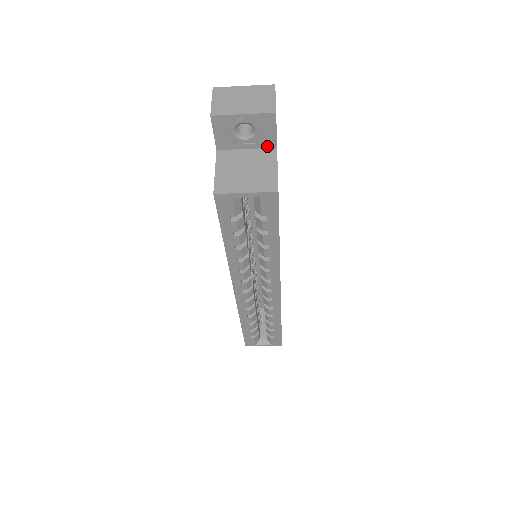
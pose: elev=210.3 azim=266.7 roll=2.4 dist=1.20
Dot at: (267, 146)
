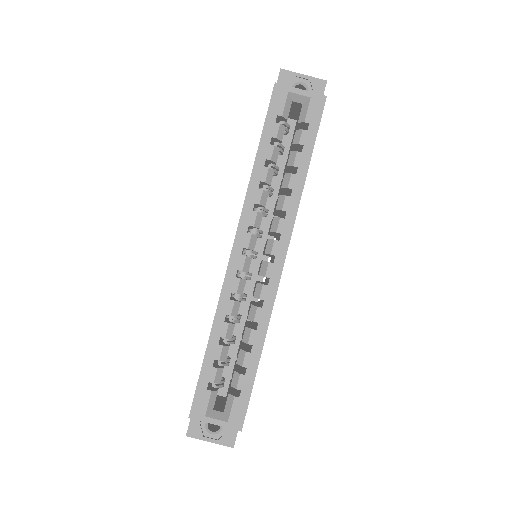
Dot at: occluded
